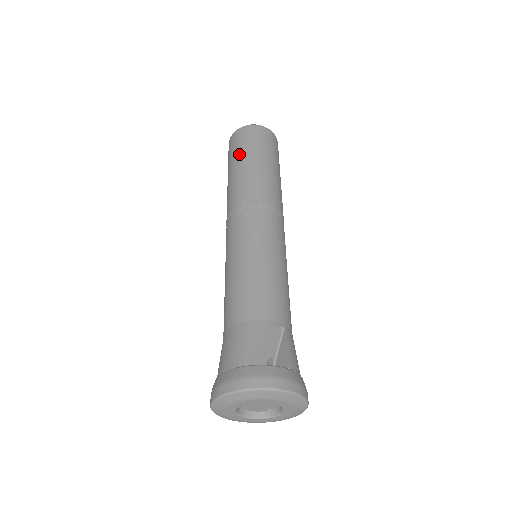
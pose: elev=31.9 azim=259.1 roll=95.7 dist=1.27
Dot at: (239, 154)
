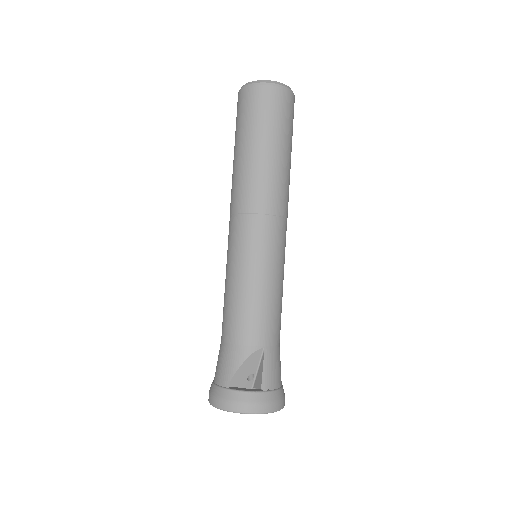
Dot at: (240, 132)
